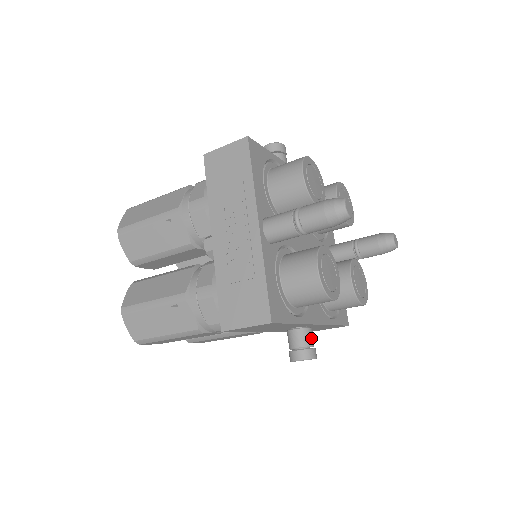
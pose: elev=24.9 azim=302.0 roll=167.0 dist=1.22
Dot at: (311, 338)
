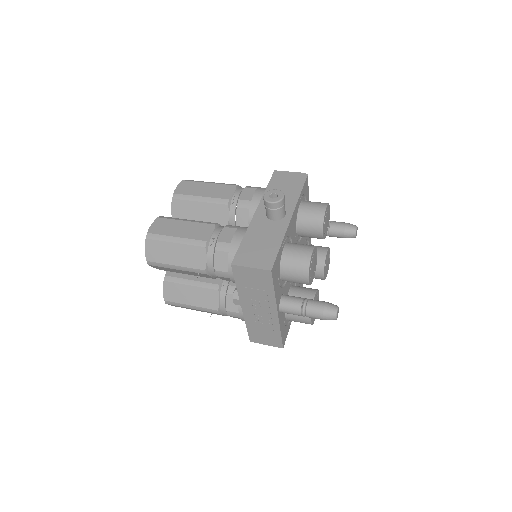
Dot at: occluded
